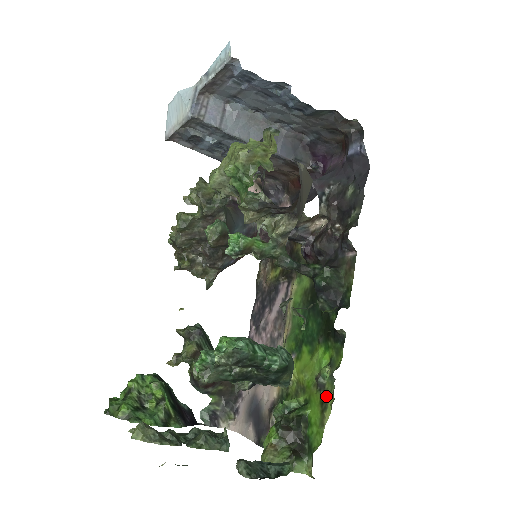
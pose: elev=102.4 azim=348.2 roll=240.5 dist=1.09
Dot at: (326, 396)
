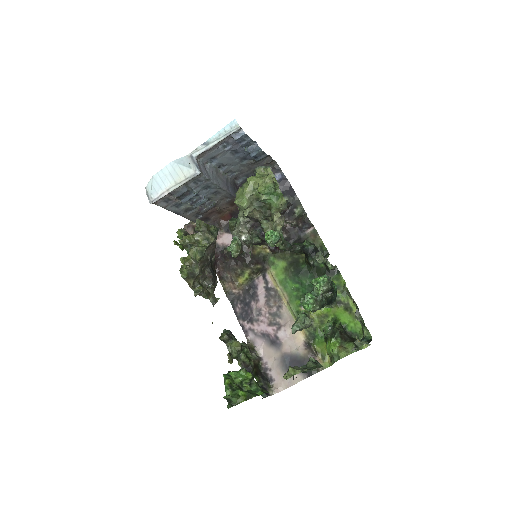
Dot at: (346, 304)
